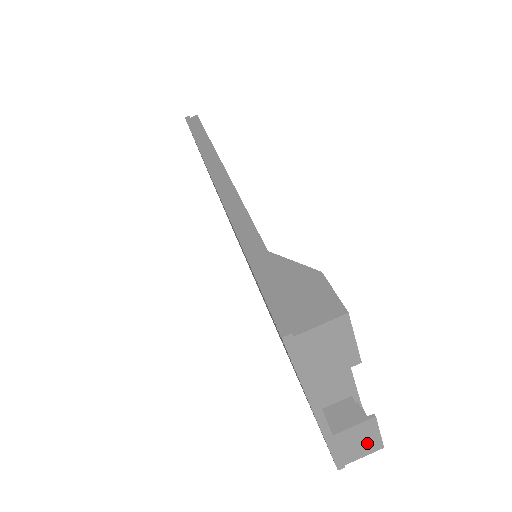
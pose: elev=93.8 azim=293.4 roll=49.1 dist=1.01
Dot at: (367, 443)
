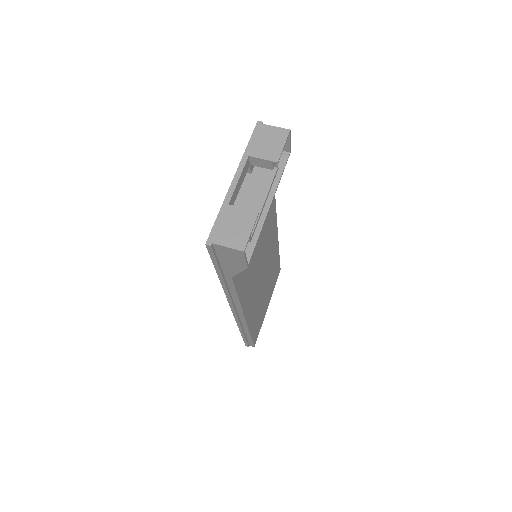
Dot at: (239, 234)
